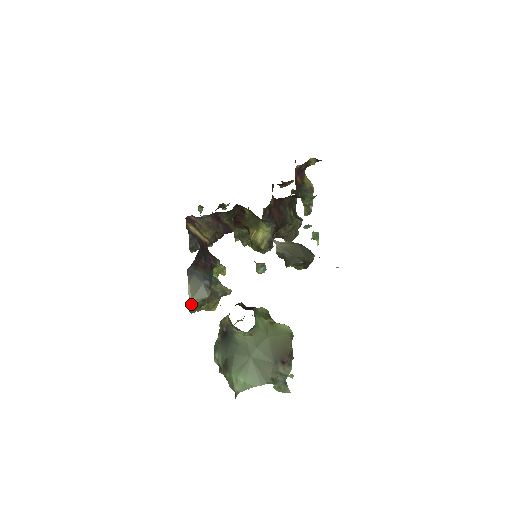
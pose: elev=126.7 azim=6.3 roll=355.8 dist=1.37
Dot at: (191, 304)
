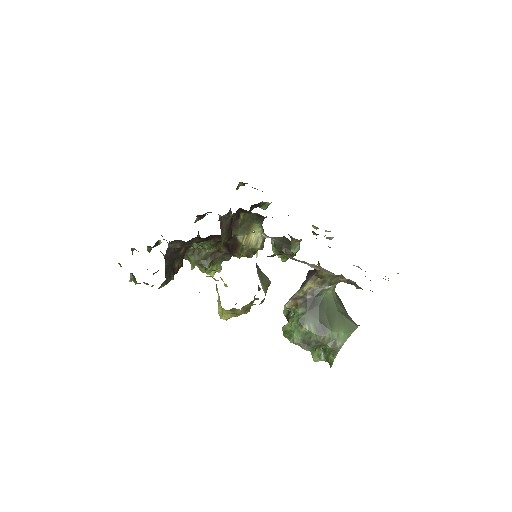
Dot at: (265, 291)
